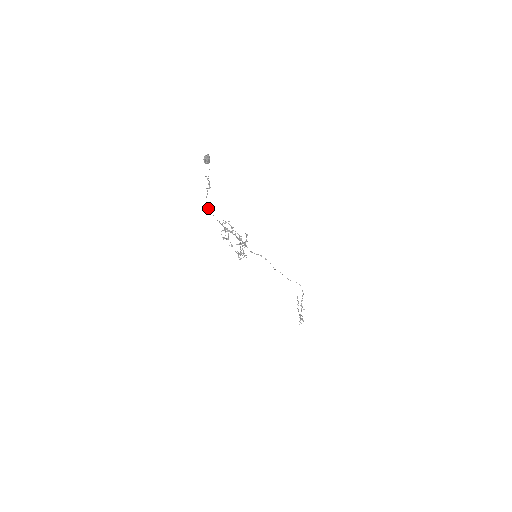
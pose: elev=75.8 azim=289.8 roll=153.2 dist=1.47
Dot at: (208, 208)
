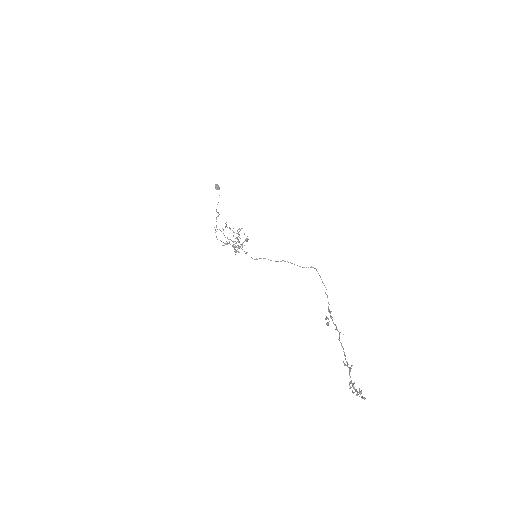
Dot at: occluded
